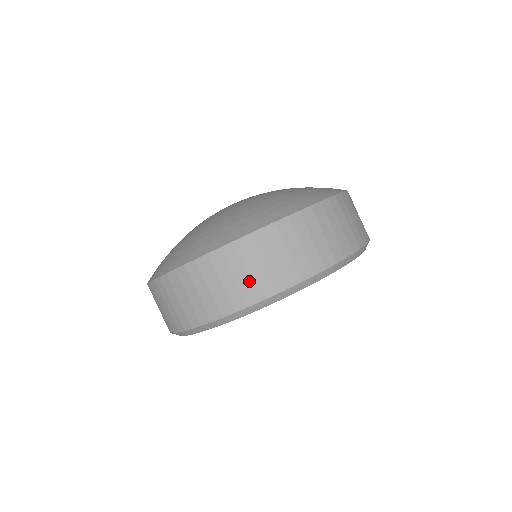
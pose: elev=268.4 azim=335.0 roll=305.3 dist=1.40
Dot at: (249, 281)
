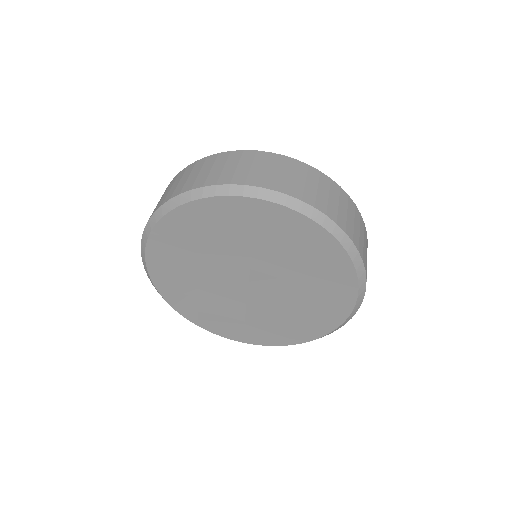
Dot at: (353, 226)
